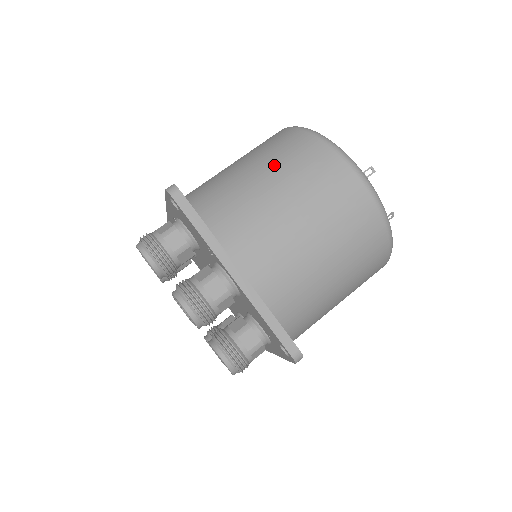
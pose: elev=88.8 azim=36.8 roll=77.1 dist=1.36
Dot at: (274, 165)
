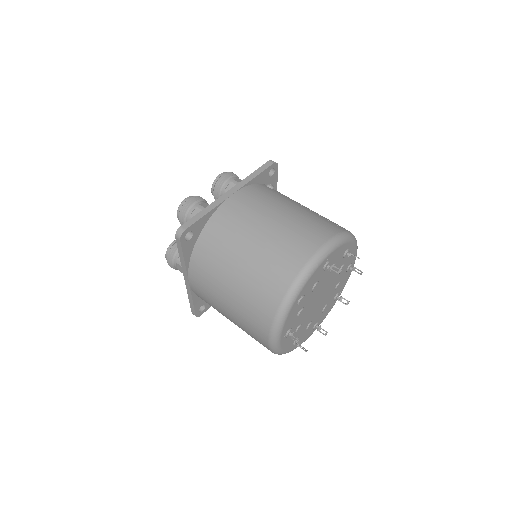
Dot at: (246, 281)
